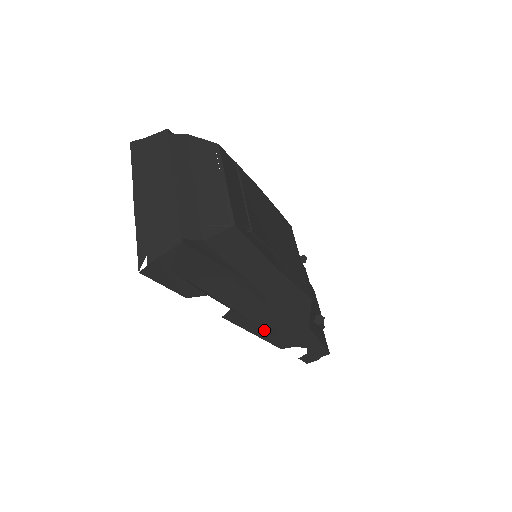
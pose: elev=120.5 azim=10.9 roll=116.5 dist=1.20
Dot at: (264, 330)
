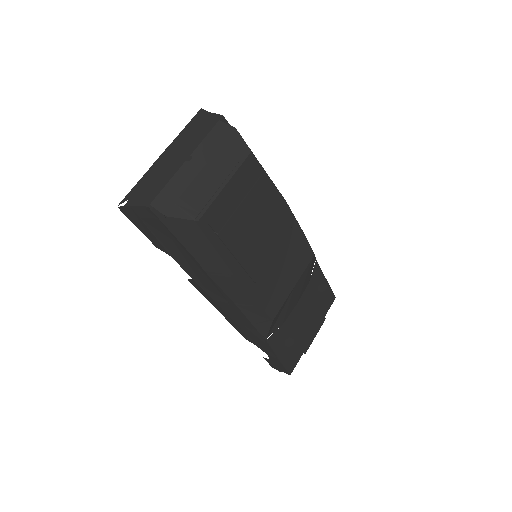
Dot at: (226, 314)
